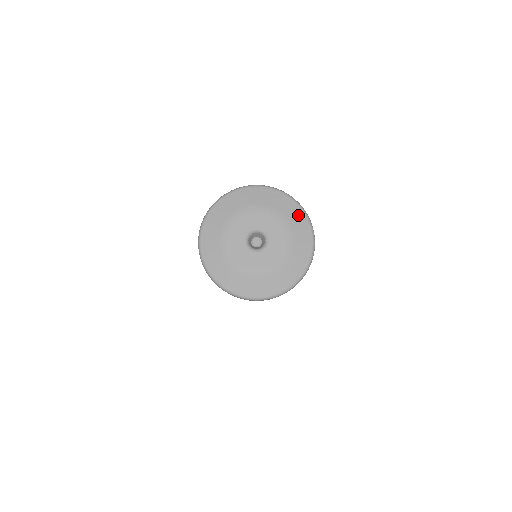
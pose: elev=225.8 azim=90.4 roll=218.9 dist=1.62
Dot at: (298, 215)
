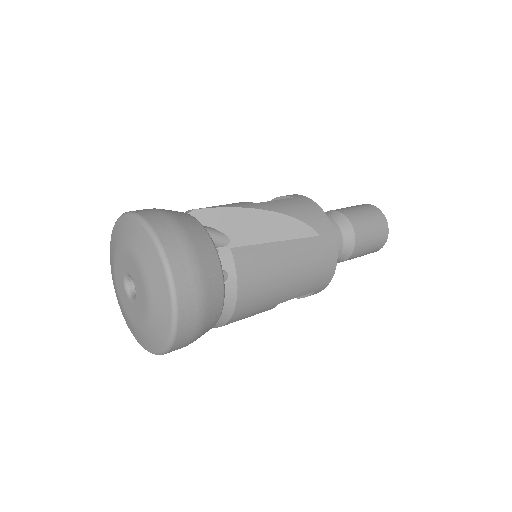
Dot at: (147, 246)
